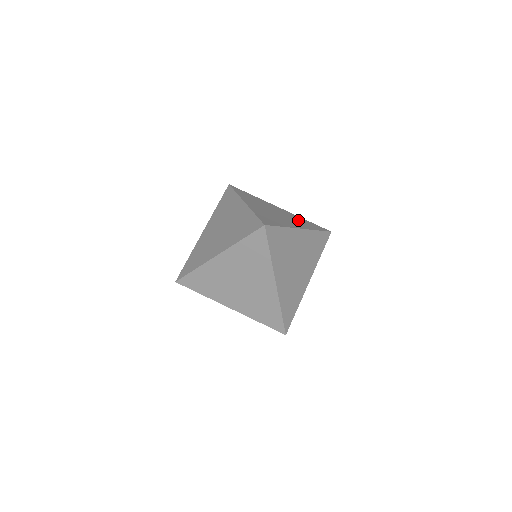
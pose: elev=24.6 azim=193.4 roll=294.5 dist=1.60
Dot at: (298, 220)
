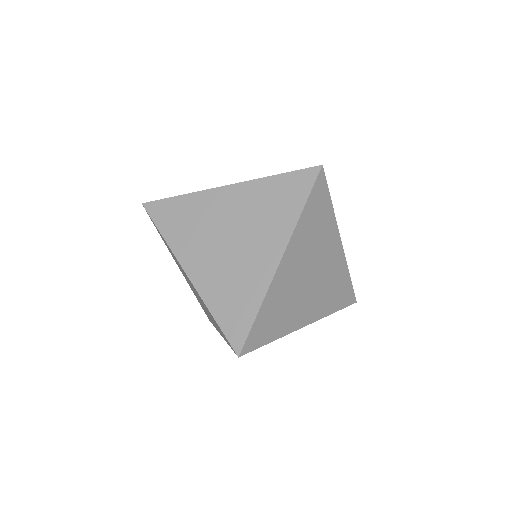
Dot at: occluded
